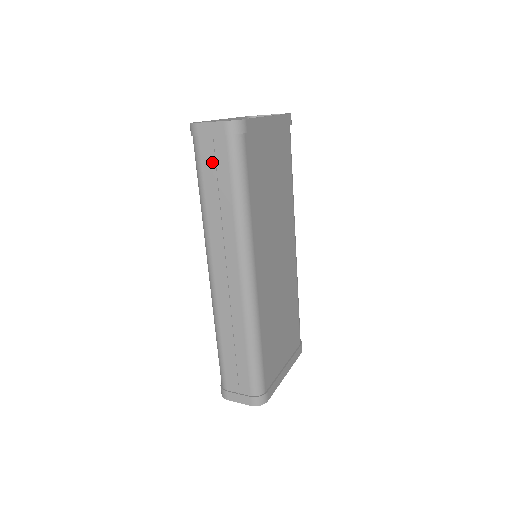
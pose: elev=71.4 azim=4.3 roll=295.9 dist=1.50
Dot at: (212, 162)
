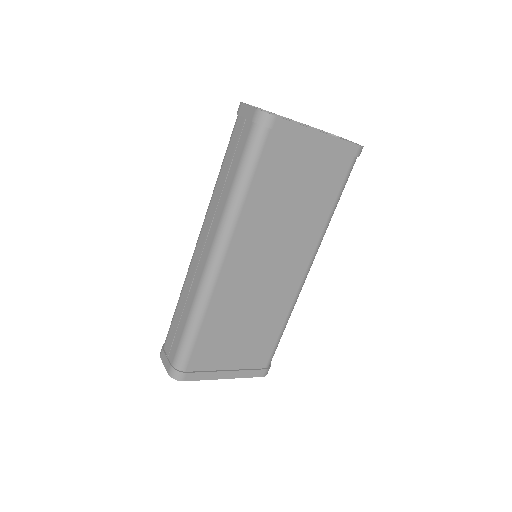
Dot at: (236, 142)
